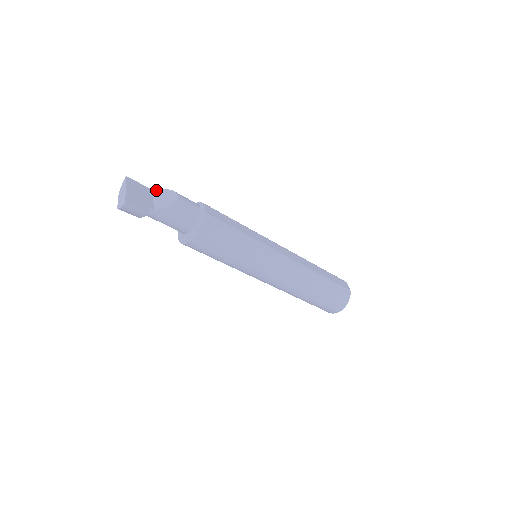
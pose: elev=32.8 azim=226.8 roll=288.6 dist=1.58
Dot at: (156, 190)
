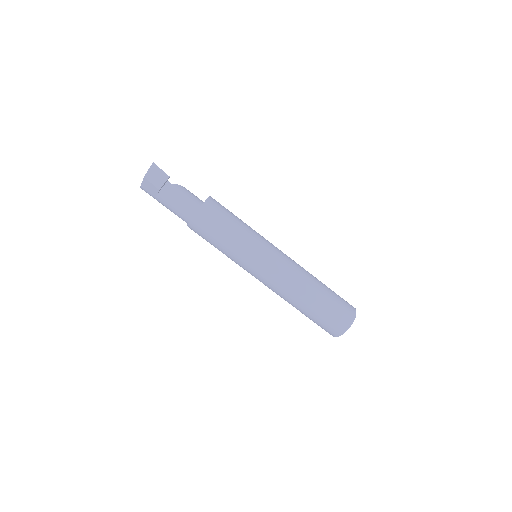
Dot at: occluded
